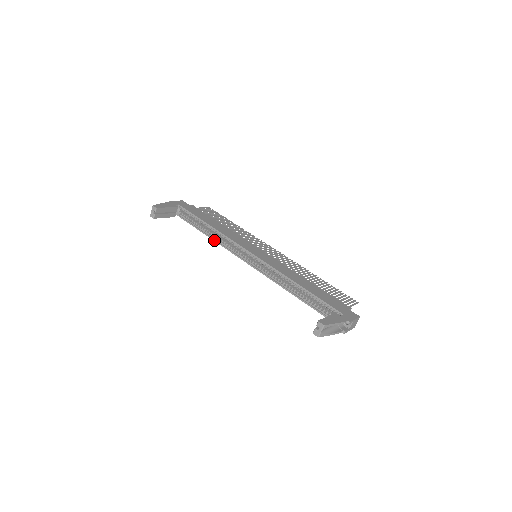
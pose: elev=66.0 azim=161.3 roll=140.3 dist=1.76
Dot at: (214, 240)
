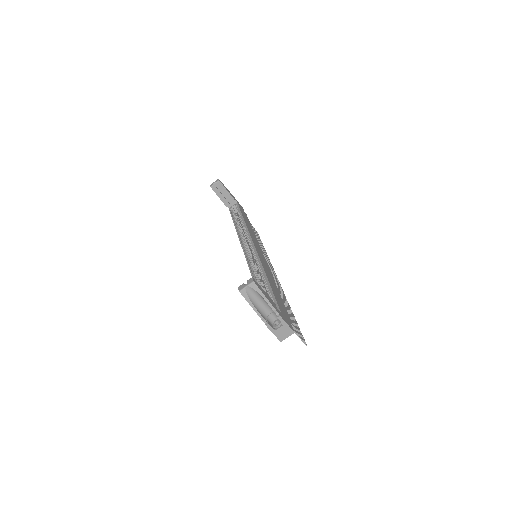
Dot at: (237, 230)
